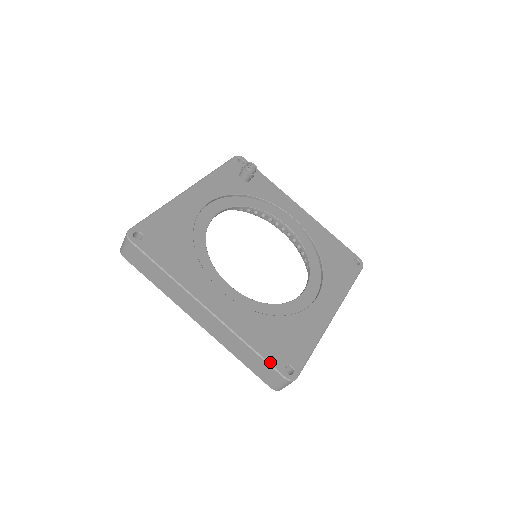
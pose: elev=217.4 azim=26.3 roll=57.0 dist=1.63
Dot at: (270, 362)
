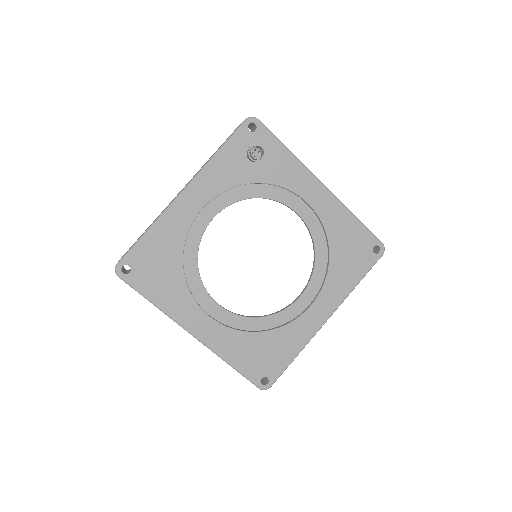
Dot at: (247, 377)
